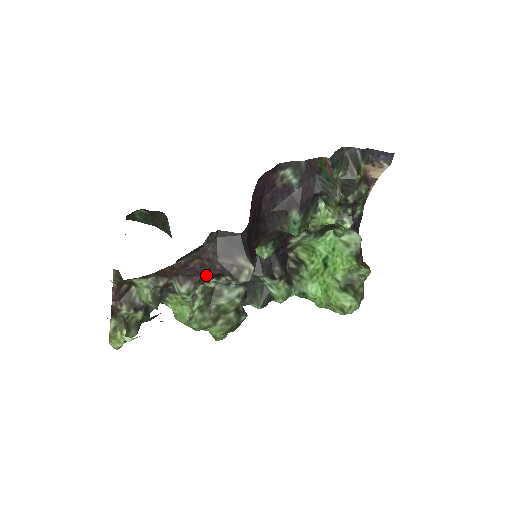
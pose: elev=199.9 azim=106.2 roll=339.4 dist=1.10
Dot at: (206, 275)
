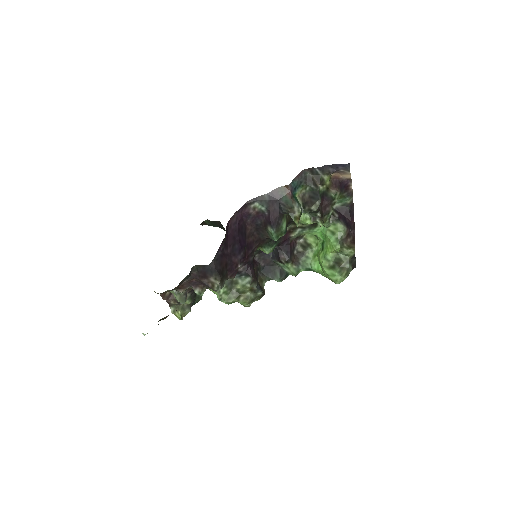
Dot at: occluded
